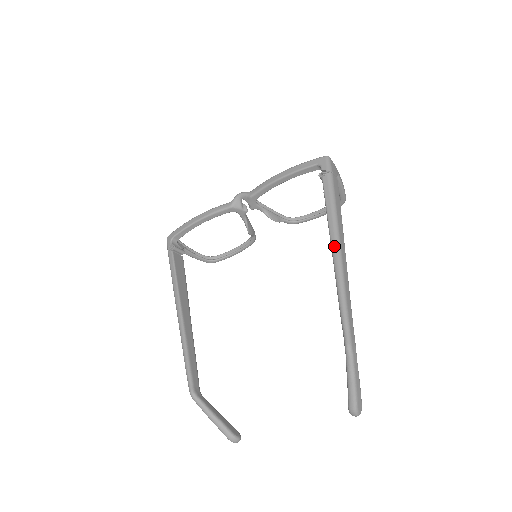
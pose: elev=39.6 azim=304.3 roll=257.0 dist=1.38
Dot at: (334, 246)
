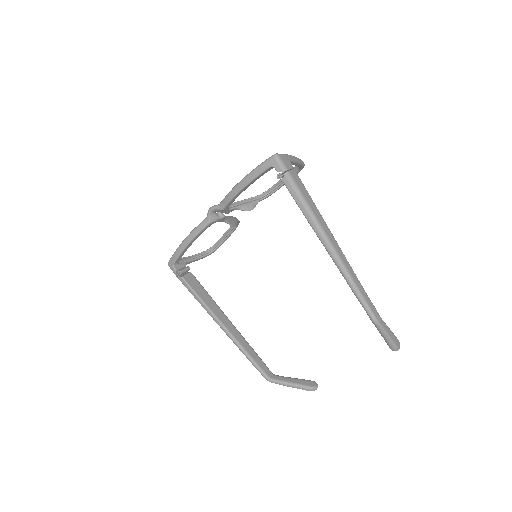
Dot at: (324, 243)
